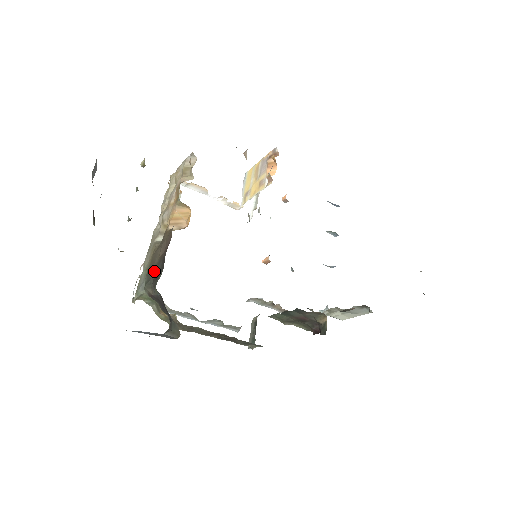
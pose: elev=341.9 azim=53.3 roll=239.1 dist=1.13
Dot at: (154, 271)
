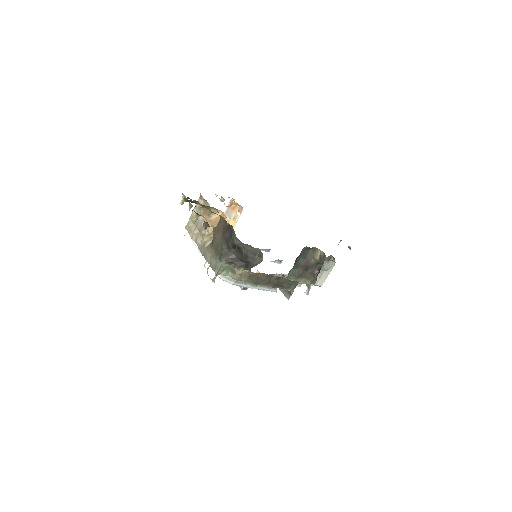
Dot at: (223, 244)
